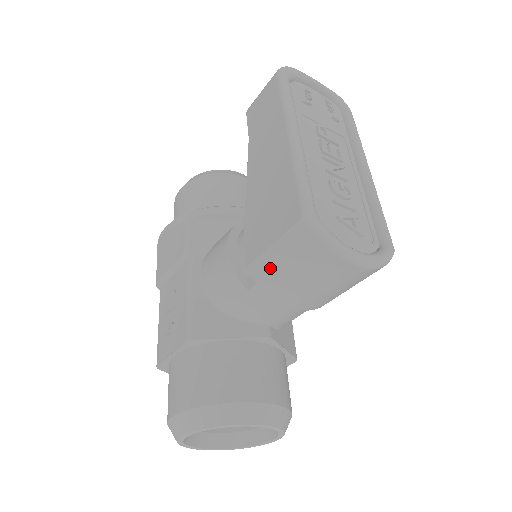
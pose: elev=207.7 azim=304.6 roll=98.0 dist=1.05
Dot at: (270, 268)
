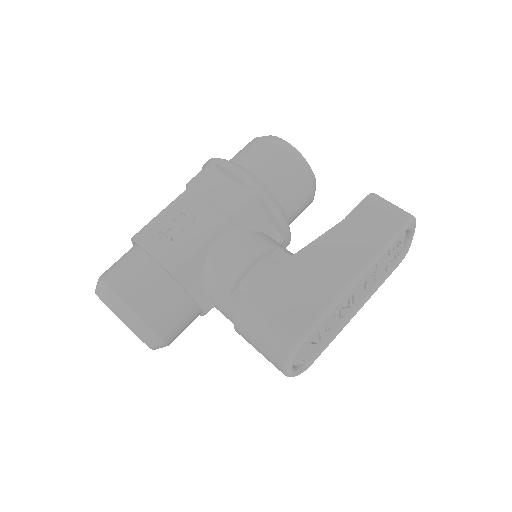
Dot at: (253, 318)
